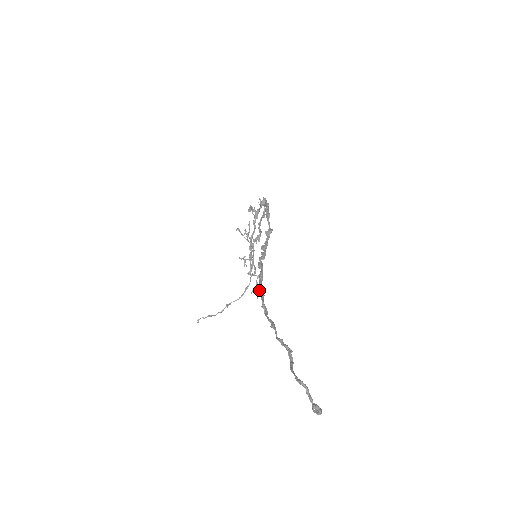
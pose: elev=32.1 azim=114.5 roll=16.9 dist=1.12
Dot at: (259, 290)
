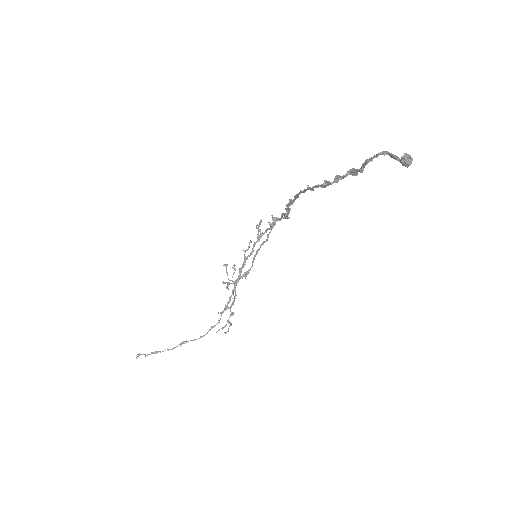
Dot at: (229, 326)
